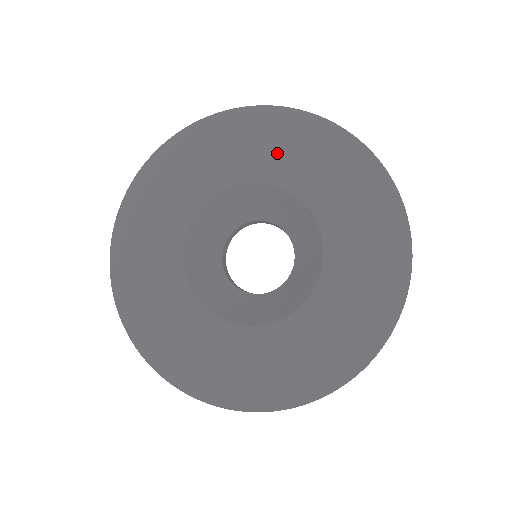
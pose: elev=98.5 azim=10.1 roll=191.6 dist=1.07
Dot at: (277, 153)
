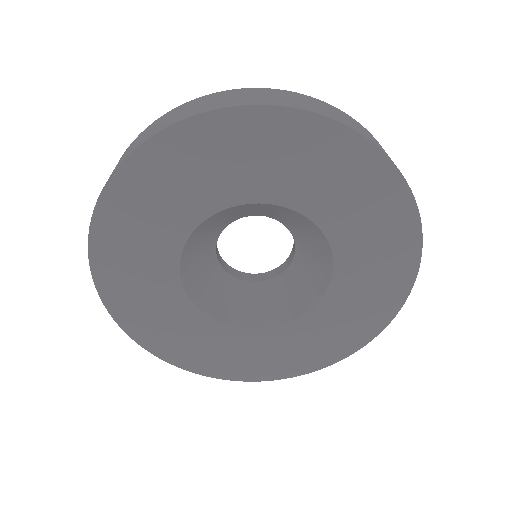
Dot at: (323, 184)
